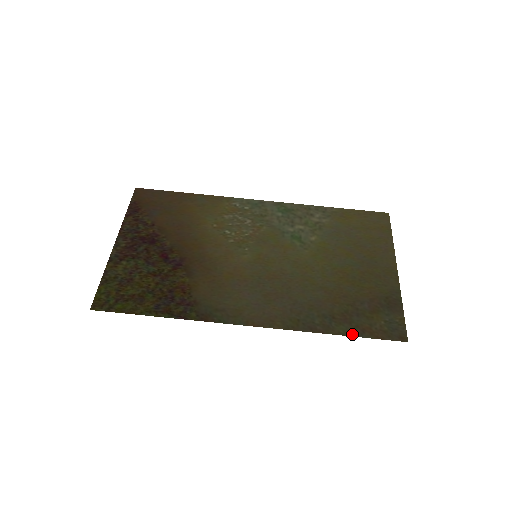
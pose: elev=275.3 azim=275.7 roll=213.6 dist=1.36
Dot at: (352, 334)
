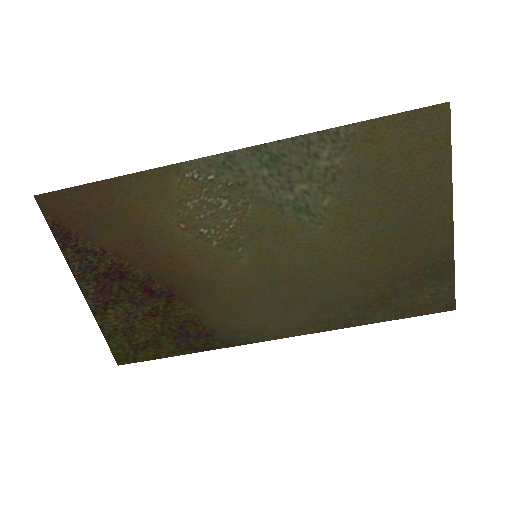
Dot at: (391, 319)
